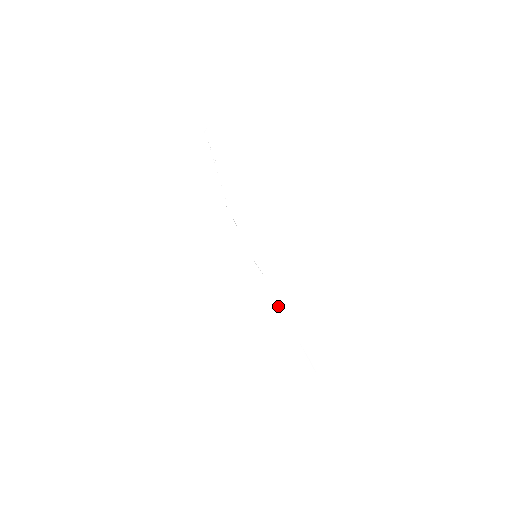
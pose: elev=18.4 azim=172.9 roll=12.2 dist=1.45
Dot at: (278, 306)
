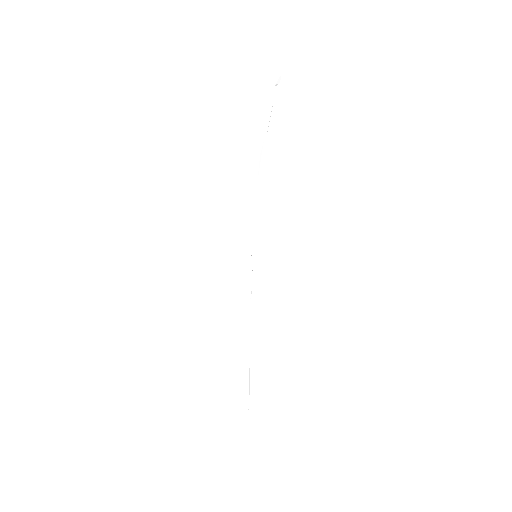
Dot at: (250, 321)
